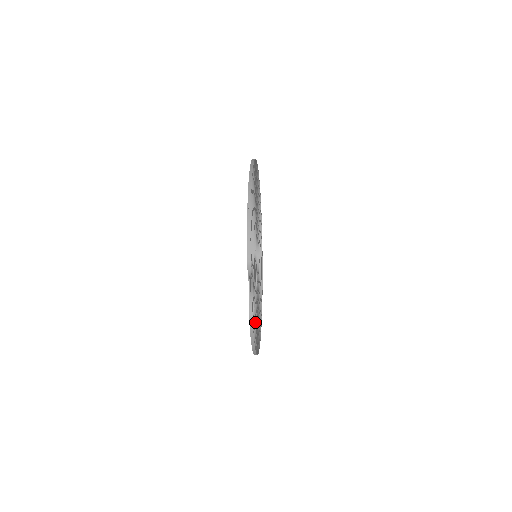
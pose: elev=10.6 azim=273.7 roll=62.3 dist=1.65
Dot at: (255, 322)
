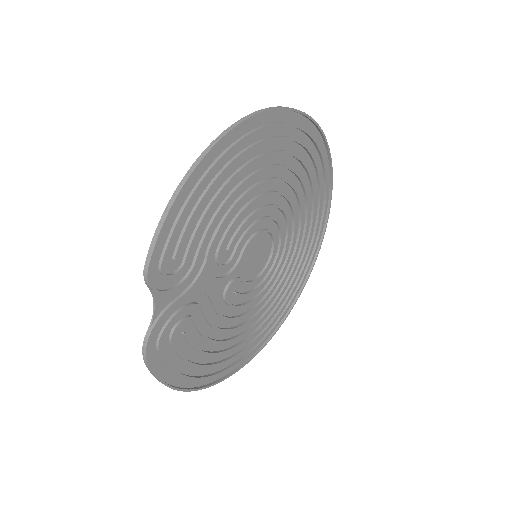
Dot at: (196, 349)
